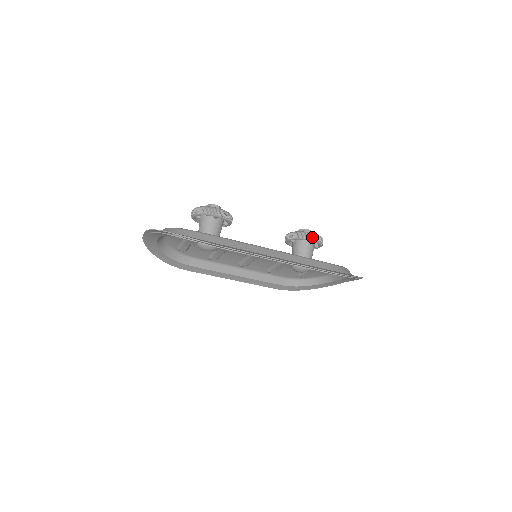
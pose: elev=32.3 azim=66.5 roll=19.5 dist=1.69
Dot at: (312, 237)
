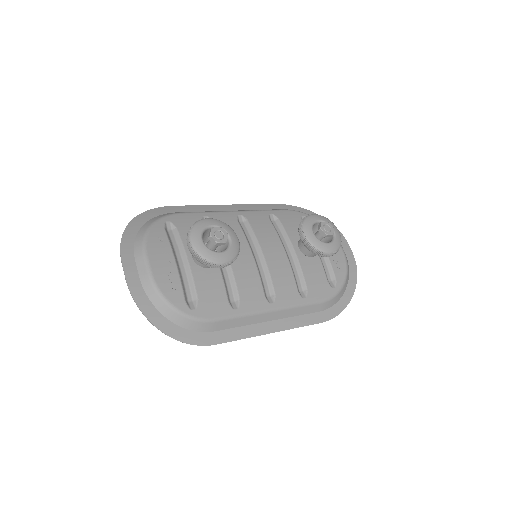
Dot at: (327, 256)
